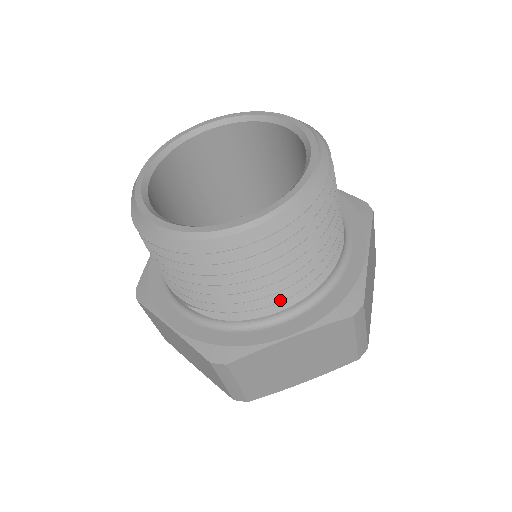
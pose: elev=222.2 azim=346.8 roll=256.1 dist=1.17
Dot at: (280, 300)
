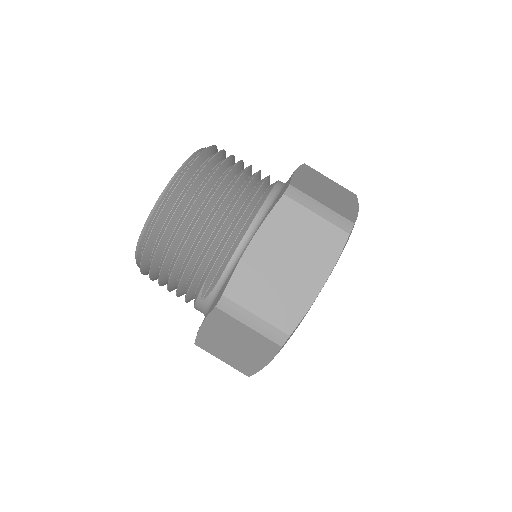
Dot at: (233, 230)
